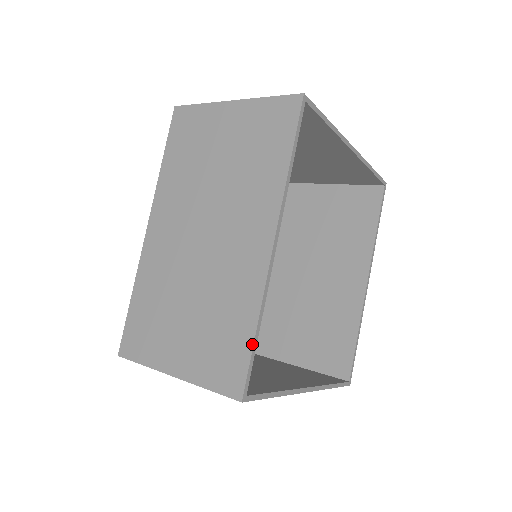
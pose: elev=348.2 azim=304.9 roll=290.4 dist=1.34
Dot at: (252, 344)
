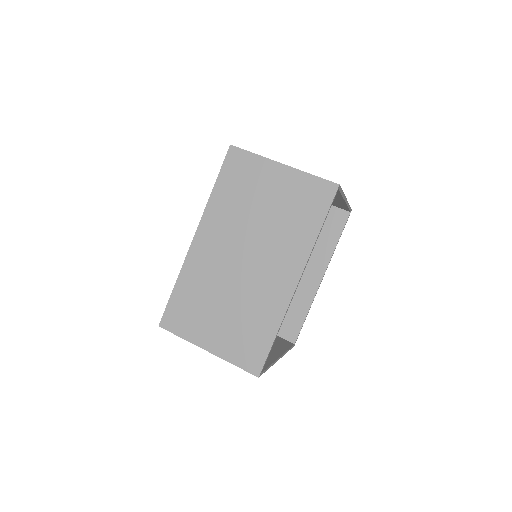
Dot at: (272, 344)
